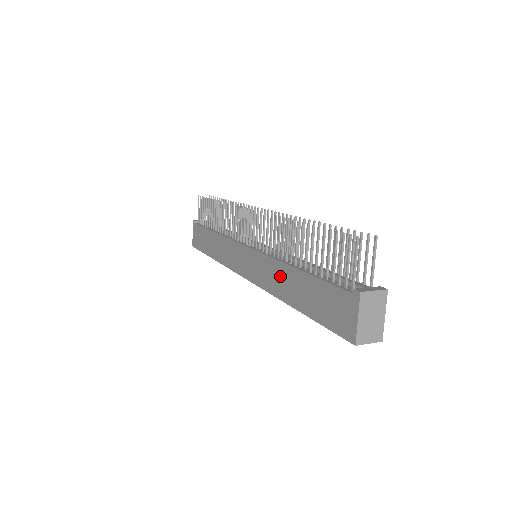
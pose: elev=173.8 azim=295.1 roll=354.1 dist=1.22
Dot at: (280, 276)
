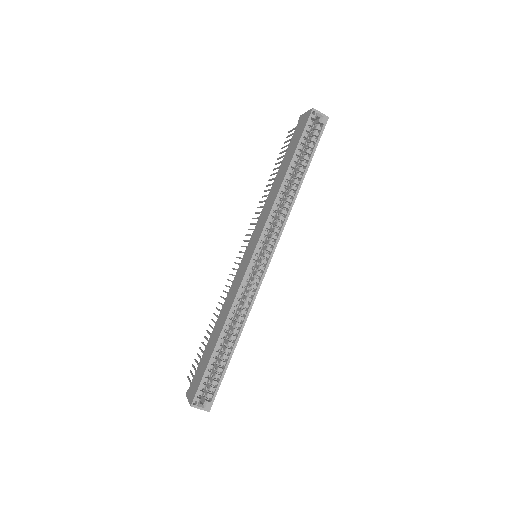
Dot at: (272, 194)
